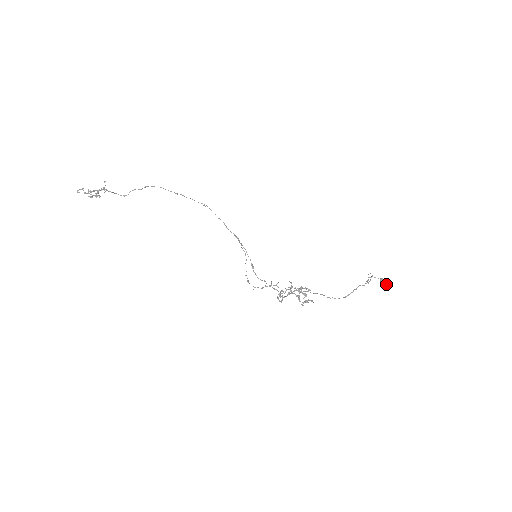
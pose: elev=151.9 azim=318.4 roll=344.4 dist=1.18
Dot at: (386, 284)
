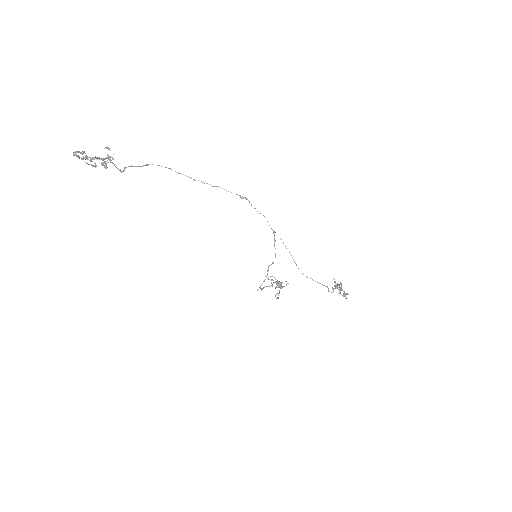
Dot at: occluded
